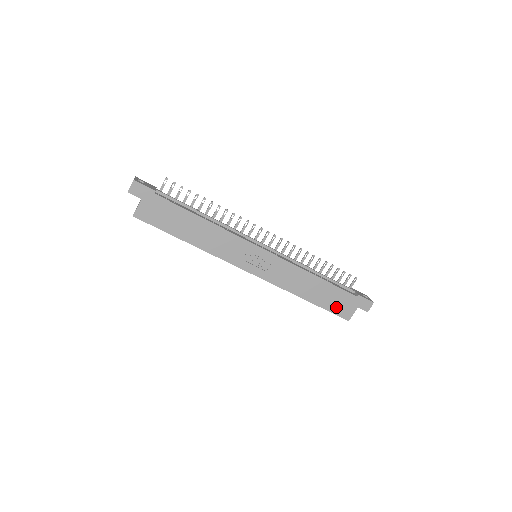
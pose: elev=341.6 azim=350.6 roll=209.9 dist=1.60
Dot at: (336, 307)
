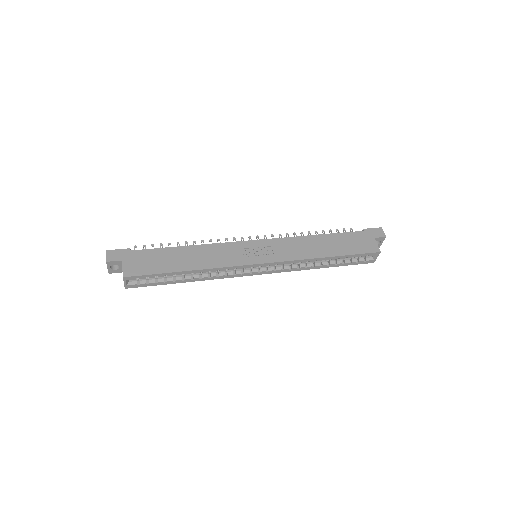
Dot at: (358, 248)
